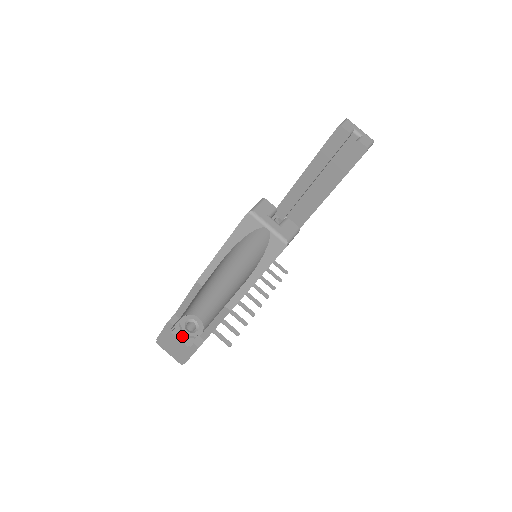
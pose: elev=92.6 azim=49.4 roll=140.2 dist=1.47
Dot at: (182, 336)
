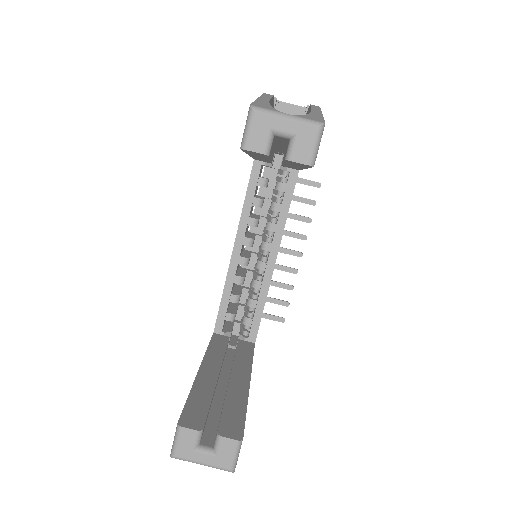
Dot at: occluded
